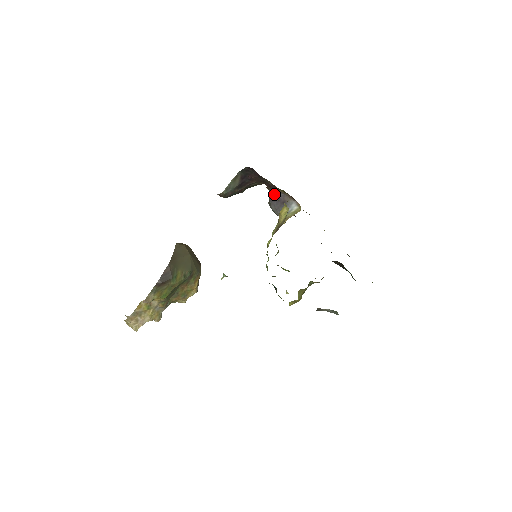
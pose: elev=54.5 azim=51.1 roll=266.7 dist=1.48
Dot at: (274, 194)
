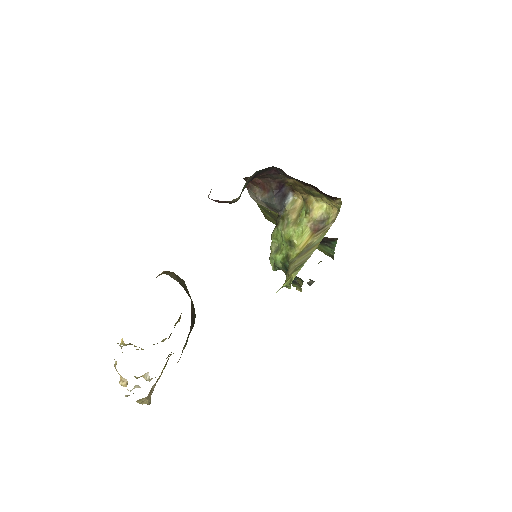
Dot at: (280, 189)
